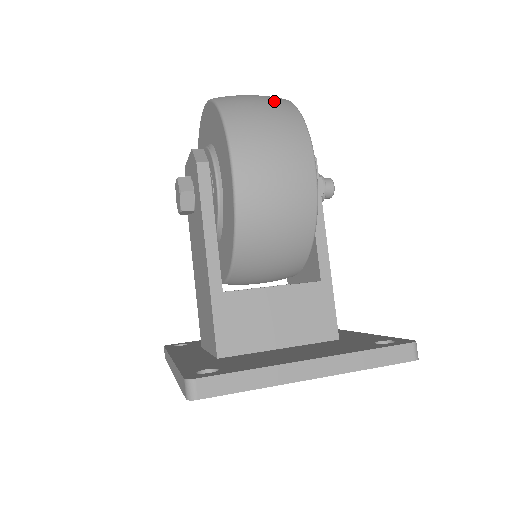
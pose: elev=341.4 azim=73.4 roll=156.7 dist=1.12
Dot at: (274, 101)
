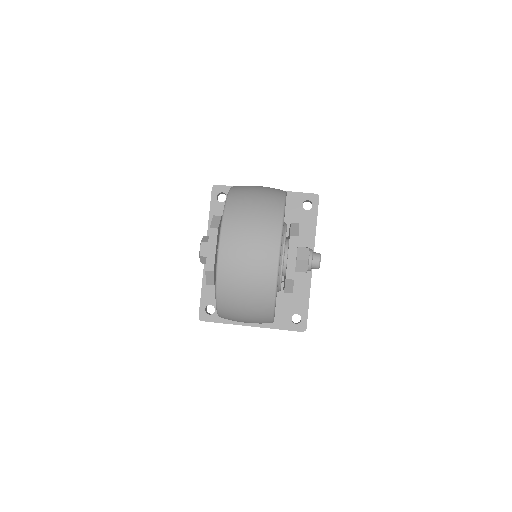
Dot at: (258, 305)
